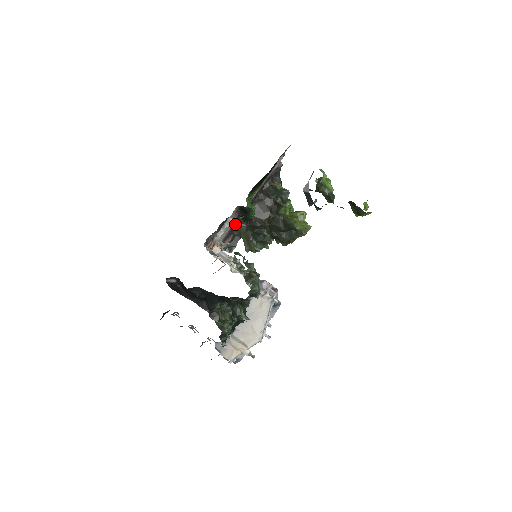
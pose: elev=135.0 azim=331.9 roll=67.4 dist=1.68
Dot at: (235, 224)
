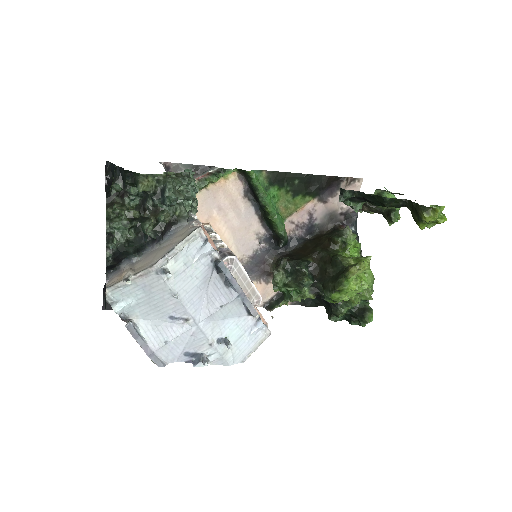
Dot at: (270, 253)
